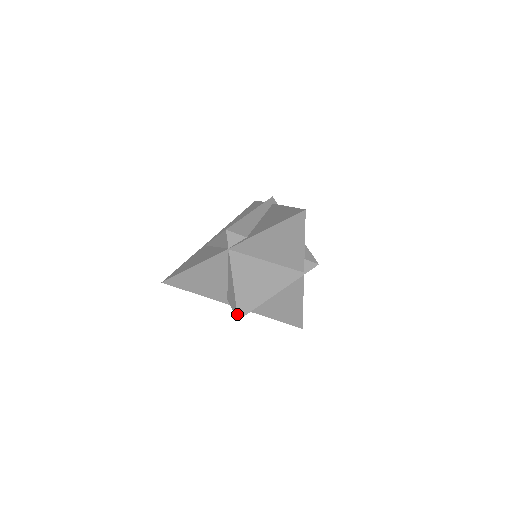
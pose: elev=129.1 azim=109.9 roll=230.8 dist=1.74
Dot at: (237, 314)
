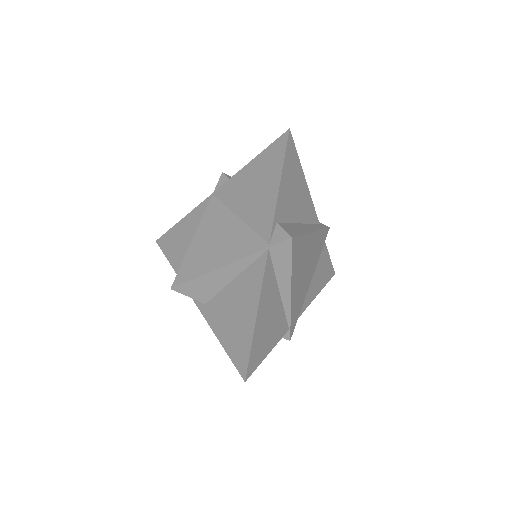
Dot at: (175, 279)
